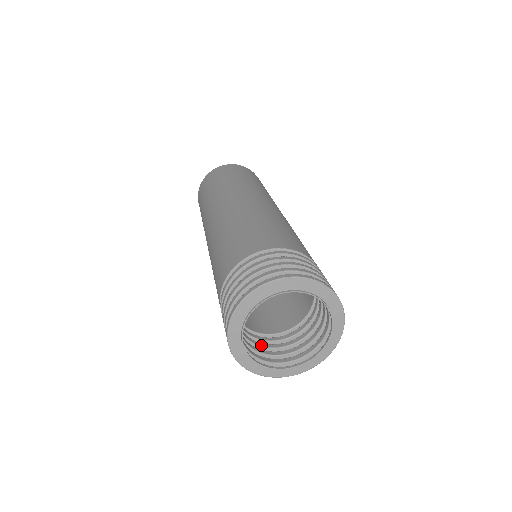
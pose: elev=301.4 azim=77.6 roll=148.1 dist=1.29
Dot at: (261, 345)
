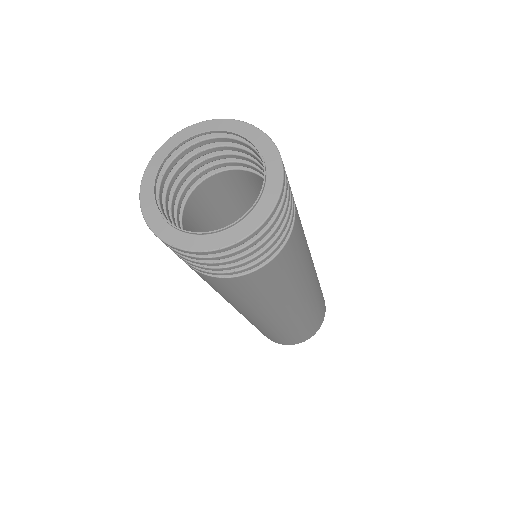
Dot at: occluded
